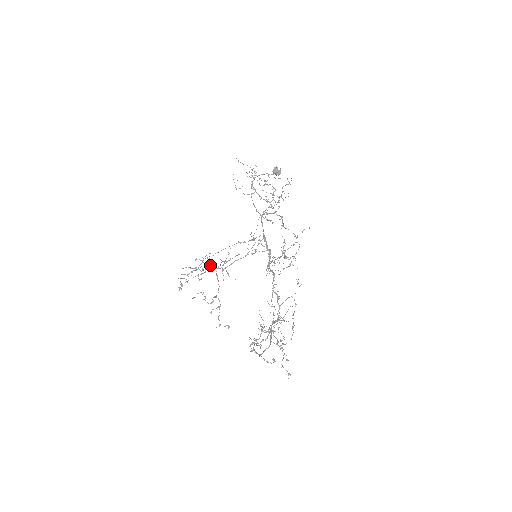
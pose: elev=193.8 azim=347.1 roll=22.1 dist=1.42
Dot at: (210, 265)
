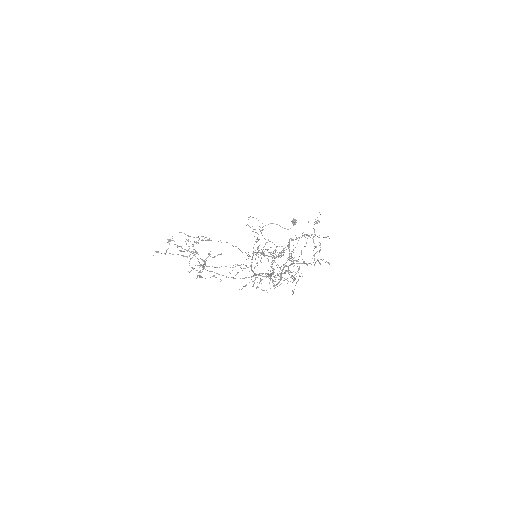
Dot at: occluded
